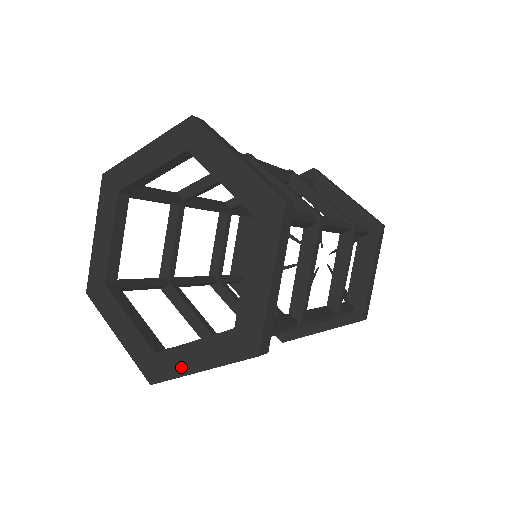
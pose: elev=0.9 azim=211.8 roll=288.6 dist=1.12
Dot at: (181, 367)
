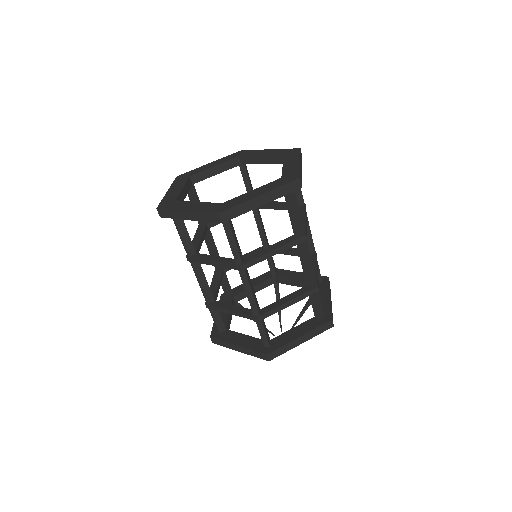
Dot at: (180, 207)
